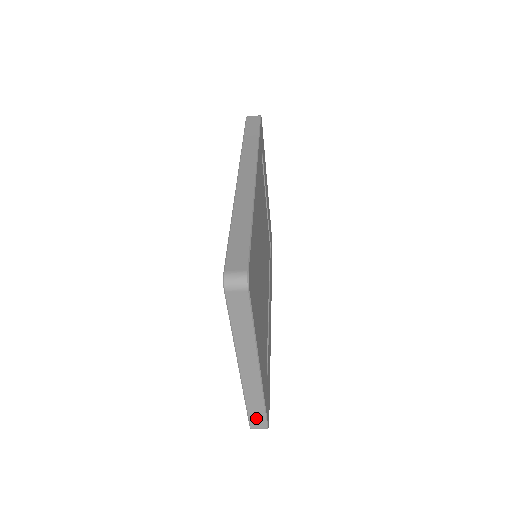
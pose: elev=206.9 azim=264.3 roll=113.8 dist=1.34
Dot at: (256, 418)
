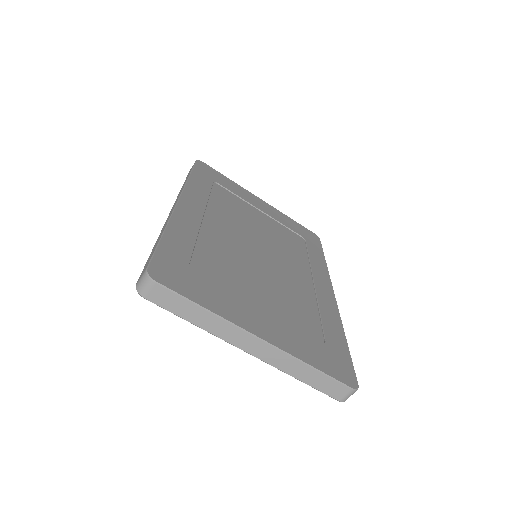
Dot at: (328, 387)
